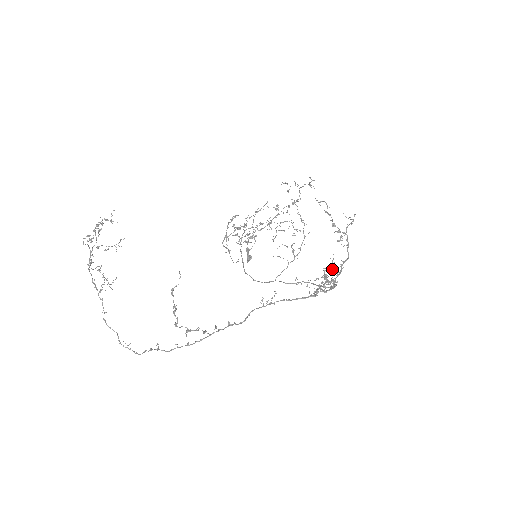
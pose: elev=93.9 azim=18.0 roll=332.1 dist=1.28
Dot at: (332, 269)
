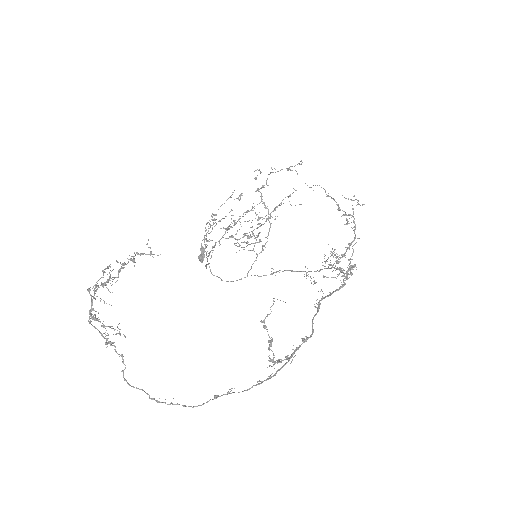
Dot at: occluded
